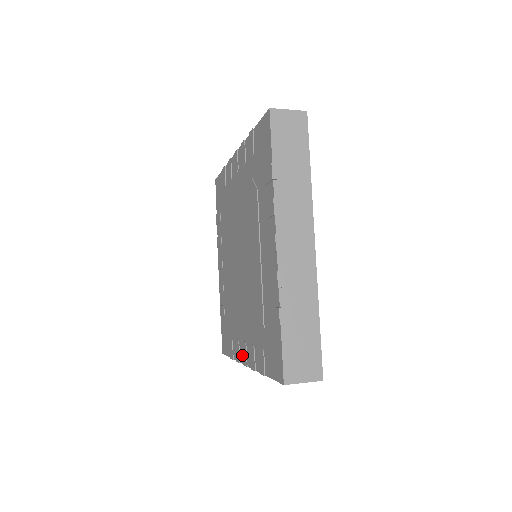
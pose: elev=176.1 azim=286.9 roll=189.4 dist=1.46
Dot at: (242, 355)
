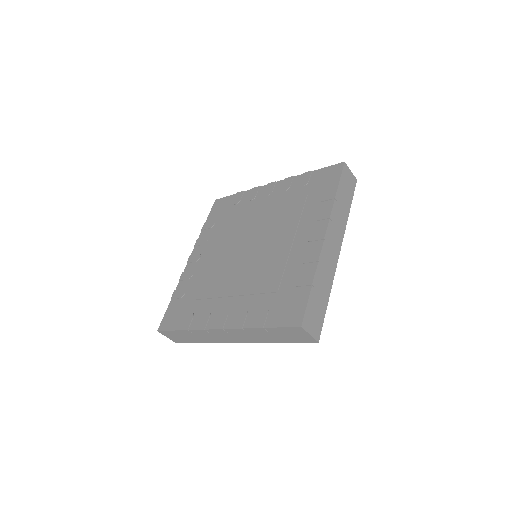
Dot at: (316, 244)
